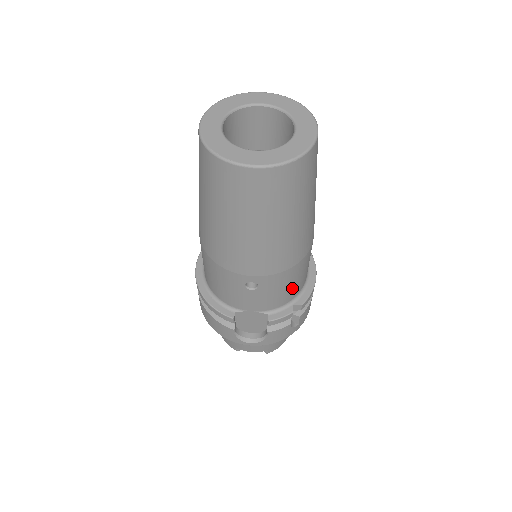
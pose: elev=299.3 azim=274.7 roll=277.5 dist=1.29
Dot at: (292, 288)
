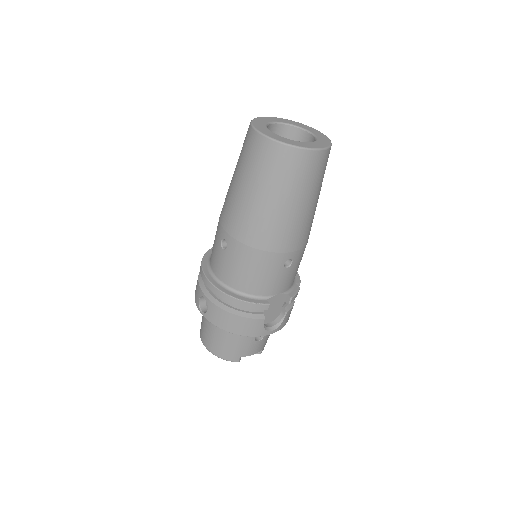
Dot at: occluded
